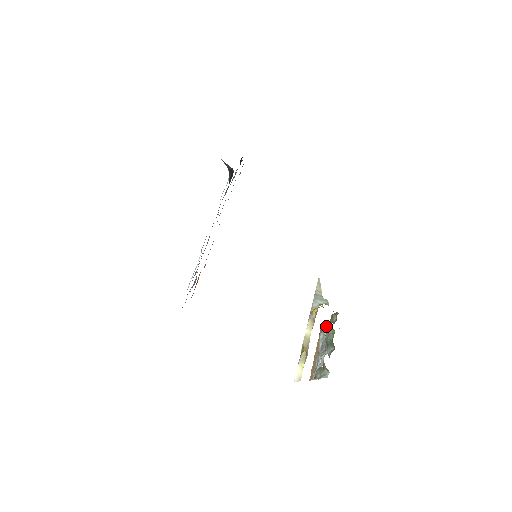
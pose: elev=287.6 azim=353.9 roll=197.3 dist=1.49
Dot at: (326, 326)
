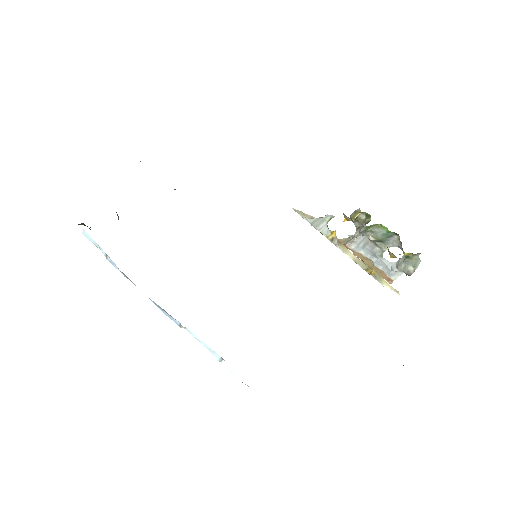
Dot at: (366, 230)
